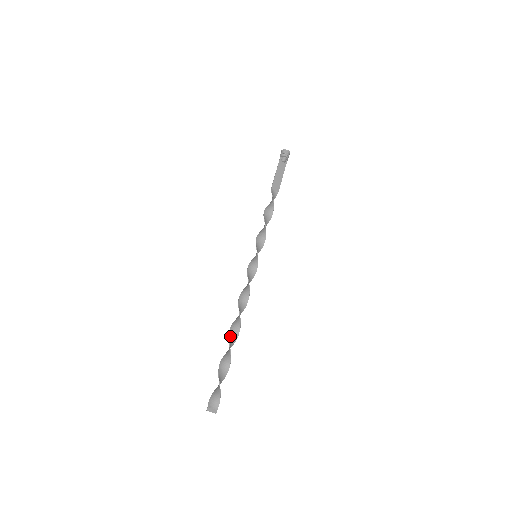
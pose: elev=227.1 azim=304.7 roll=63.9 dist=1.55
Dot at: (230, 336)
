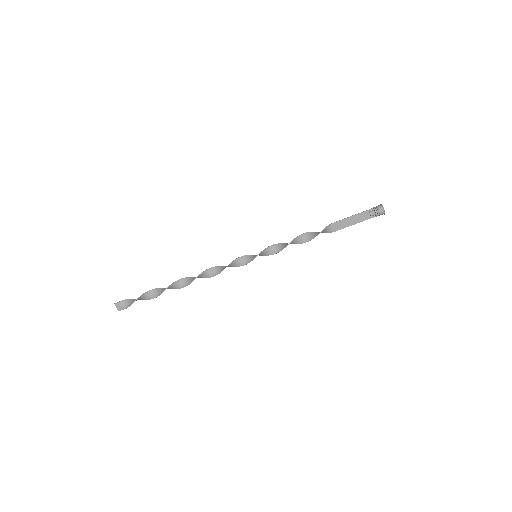
Dot at: (176, 283)
